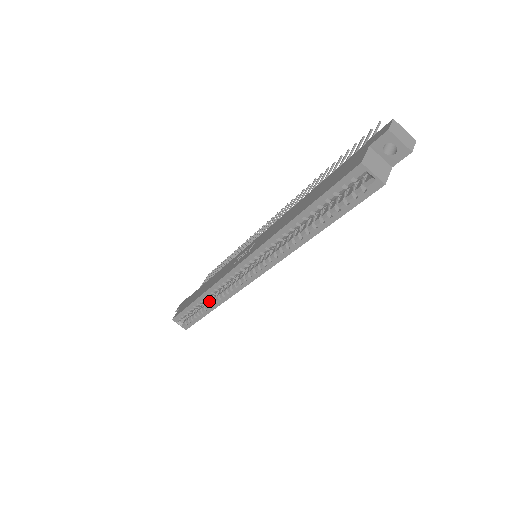
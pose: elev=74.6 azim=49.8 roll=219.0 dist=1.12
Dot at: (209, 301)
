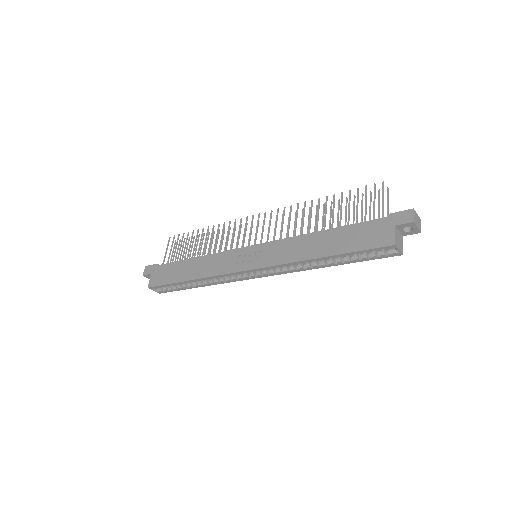
Dot at: occluded
